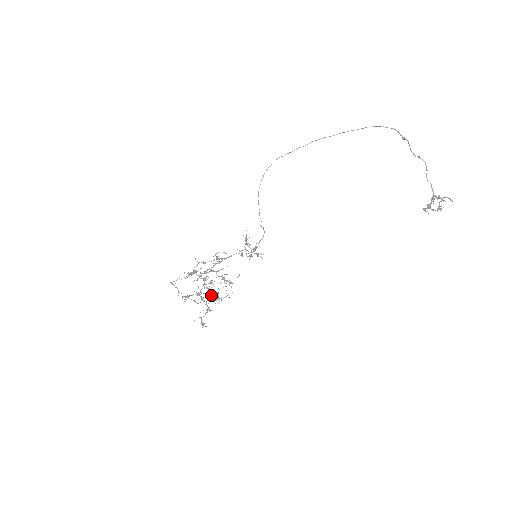
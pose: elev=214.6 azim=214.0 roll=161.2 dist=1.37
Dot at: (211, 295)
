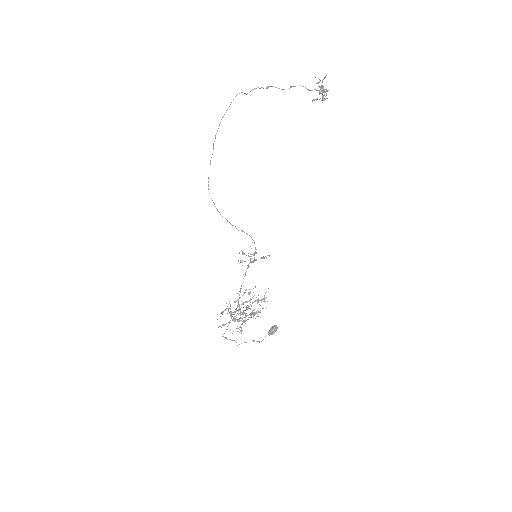
Dot at: (269, 330)
